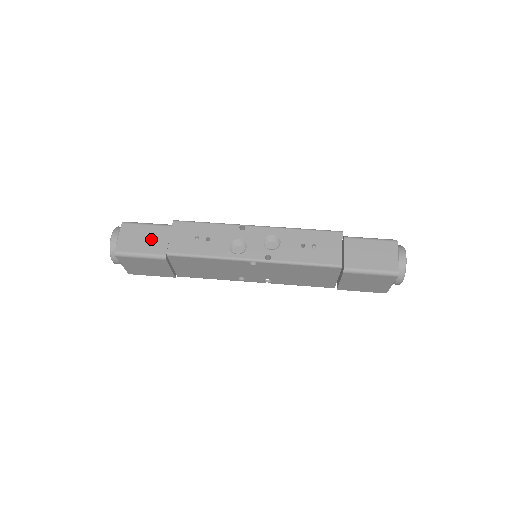
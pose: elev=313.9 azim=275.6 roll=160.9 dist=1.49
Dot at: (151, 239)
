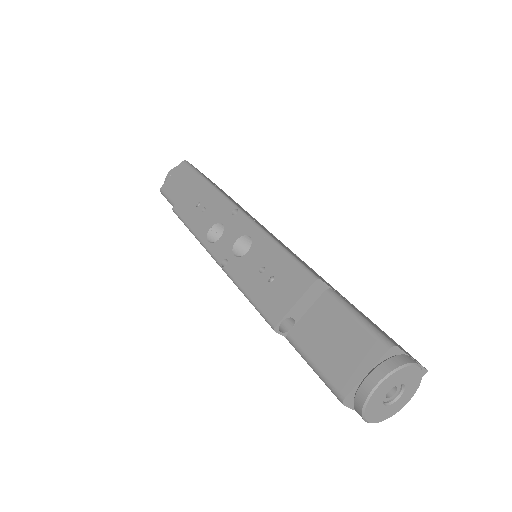
Dot at: (184, 188)
